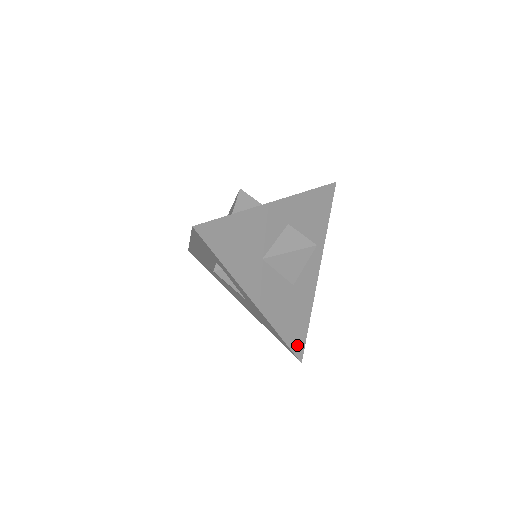
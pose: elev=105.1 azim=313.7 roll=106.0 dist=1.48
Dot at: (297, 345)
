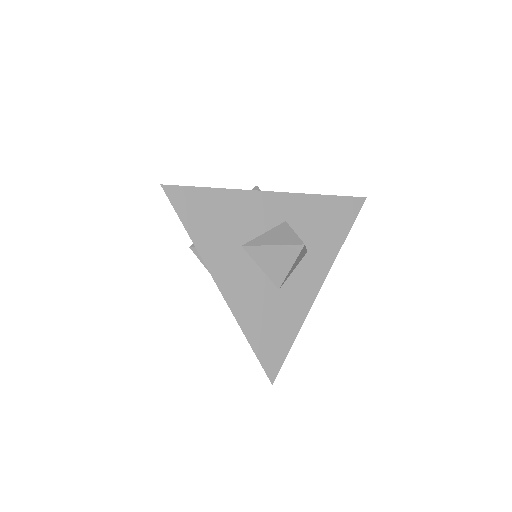
Dot at: (270, 360)
